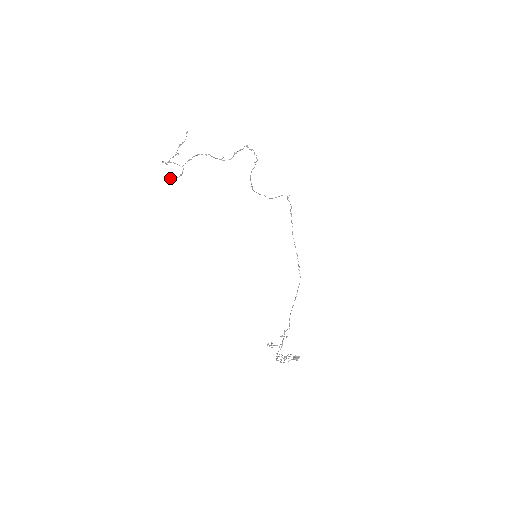
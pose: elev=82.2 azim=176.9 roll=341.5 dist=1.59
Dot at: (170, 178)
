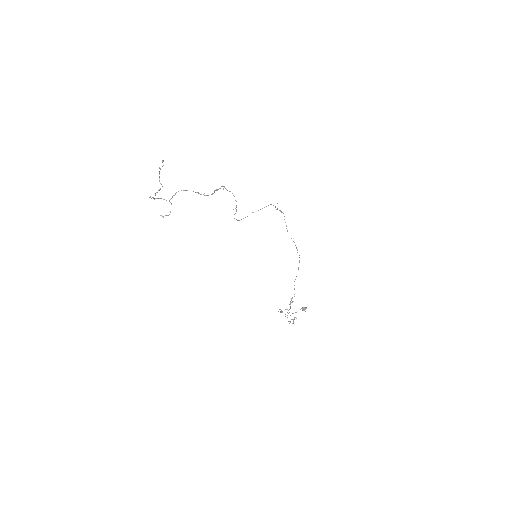
Dot at: occluded
